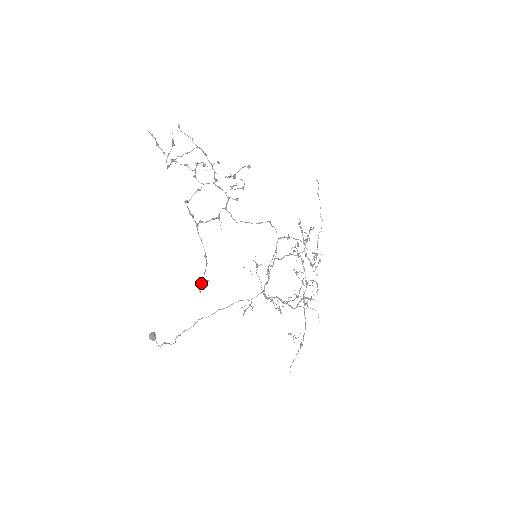
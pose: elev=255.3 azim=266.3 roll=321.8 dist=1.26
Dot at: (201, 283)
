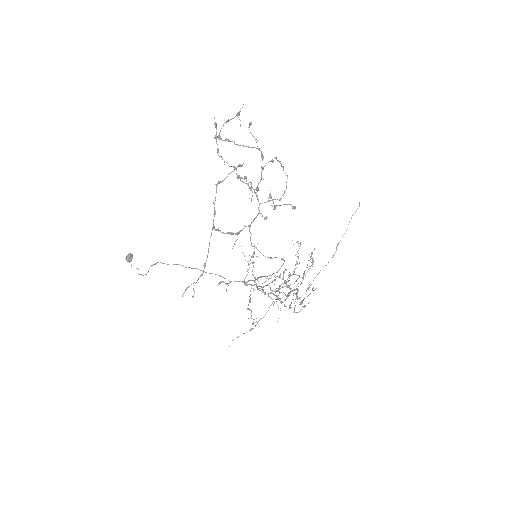
Dot at: occluded
